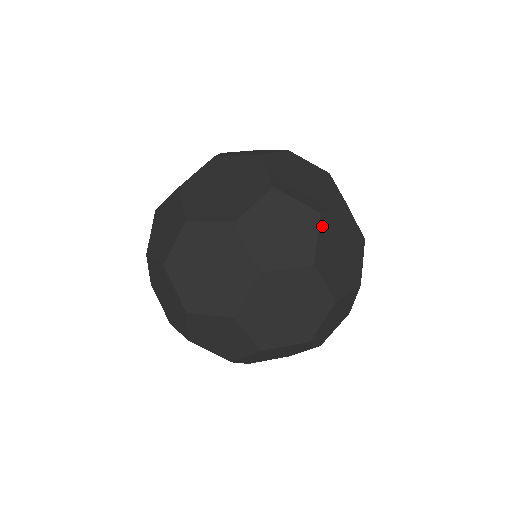
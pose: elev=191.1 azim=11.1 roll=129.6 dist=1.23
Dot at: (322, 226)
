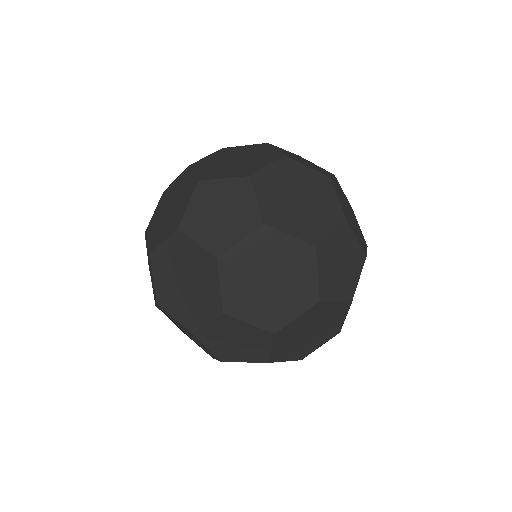
Dot at: (350, 225)
